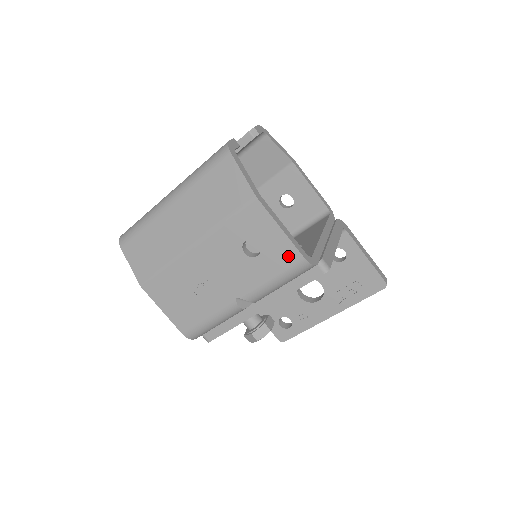
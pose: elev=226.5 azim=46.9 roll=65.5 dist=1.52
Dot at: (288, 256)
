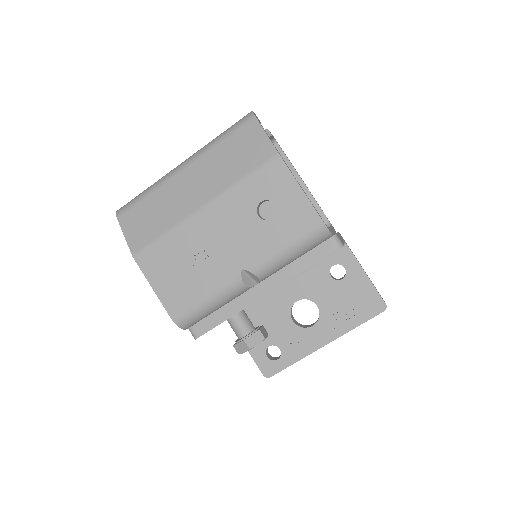
Dot at: (305, 219)
